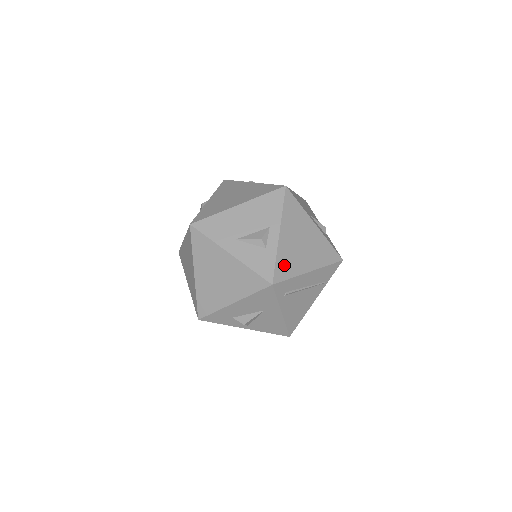
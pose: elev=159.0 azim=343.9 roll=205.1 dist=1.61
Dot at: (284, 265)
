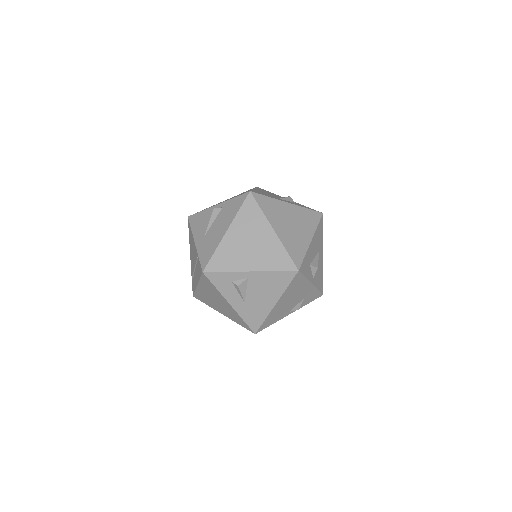
Dot at: occluded
